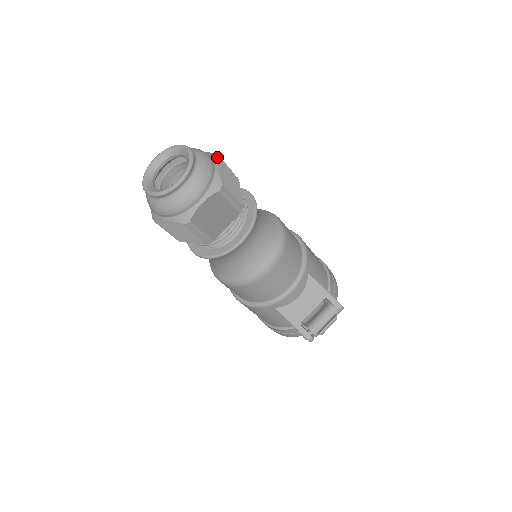
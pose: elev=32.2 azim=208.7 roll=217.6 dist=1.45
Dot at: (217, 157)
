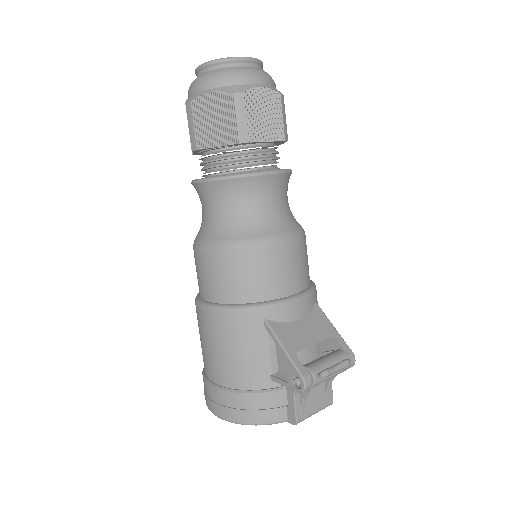
Dot at: occluded
